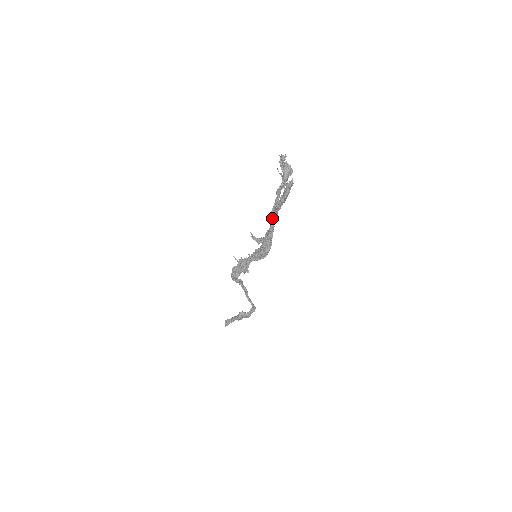
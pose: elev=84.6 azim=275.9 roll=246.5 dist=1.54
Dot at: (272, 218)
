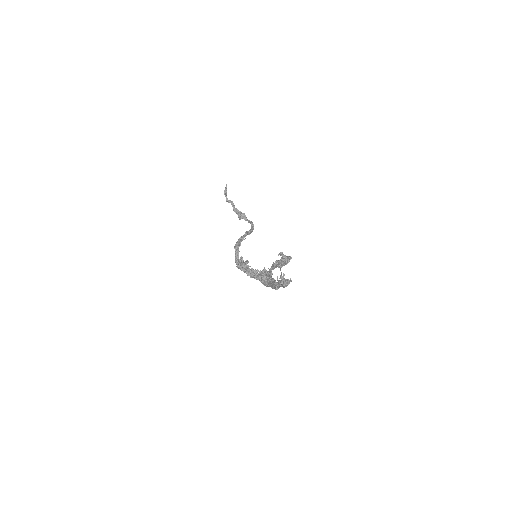
Dot at: (272, 287)
